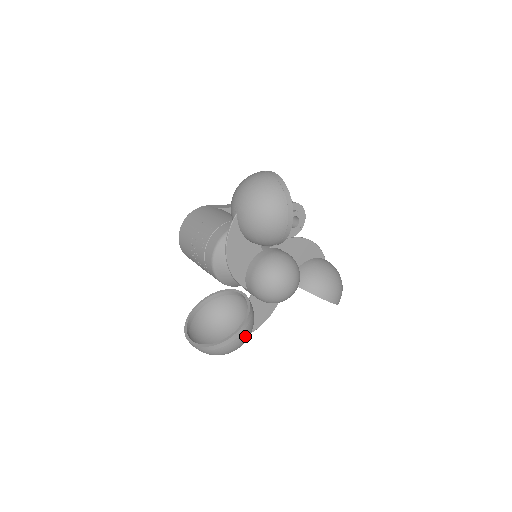
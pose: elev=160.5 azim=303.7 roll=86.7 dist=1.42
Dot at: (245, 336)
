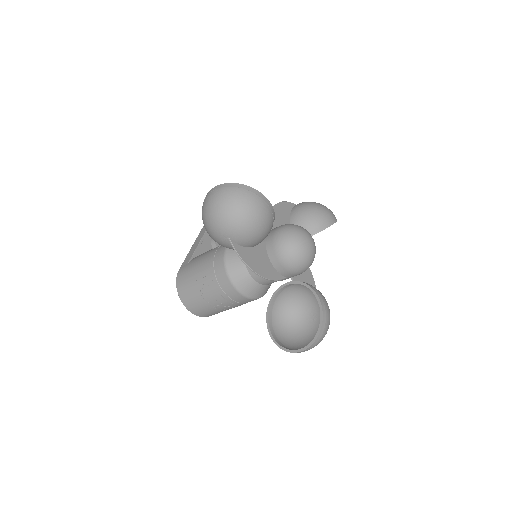
Dot at: (326, 303)
